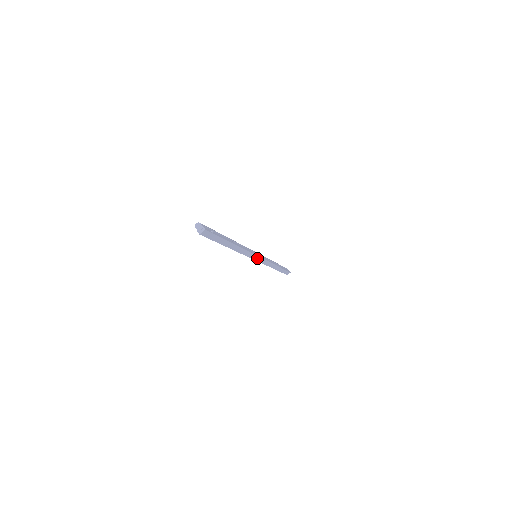
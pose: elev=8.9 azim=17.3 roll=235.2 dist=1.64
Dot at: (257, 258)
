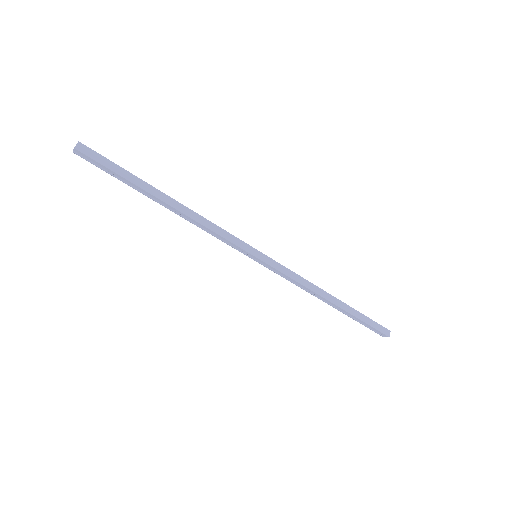
Dot at: (255, 253)
